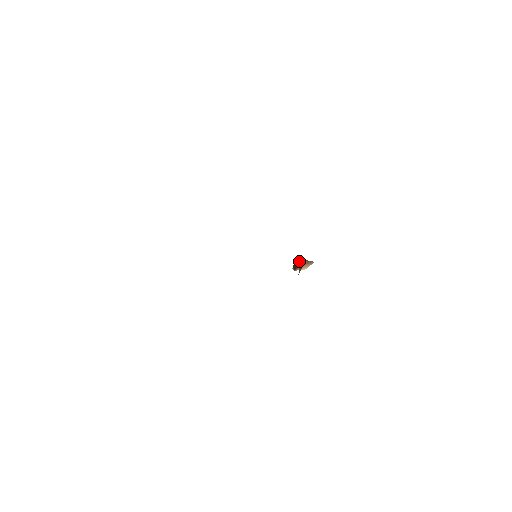
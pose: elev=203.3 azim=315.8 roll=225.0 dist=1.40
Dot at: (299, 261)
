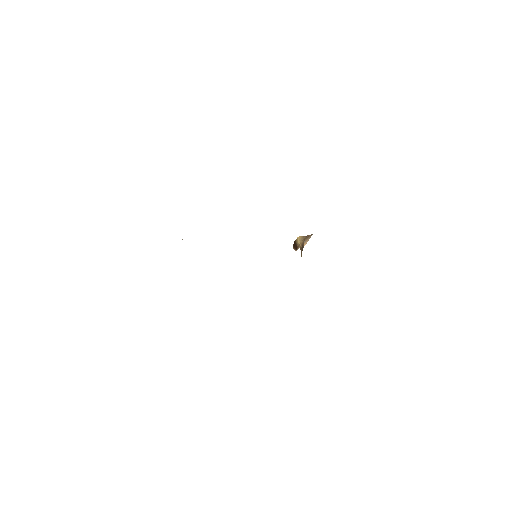
Dot at: (298, 240)
